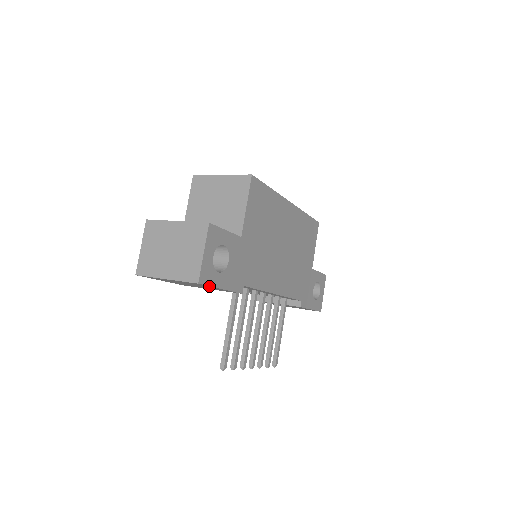
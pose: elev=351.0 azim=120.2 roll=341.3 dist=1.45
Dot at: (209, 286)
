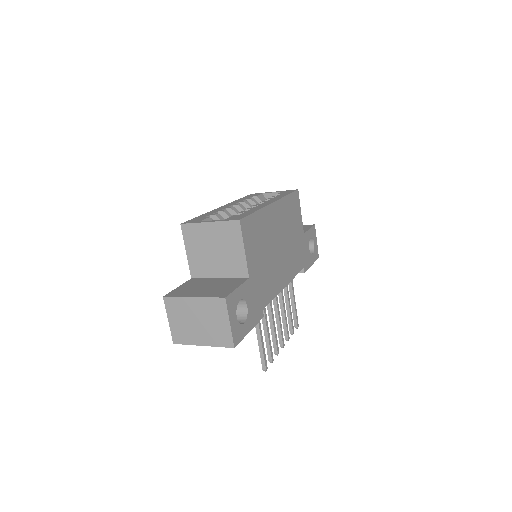
Dot at: (241, 338)
